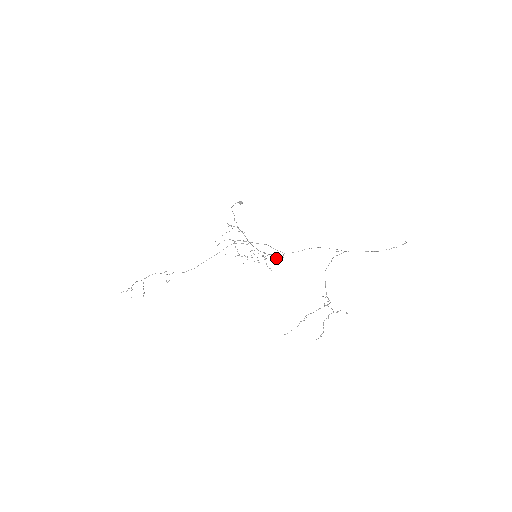
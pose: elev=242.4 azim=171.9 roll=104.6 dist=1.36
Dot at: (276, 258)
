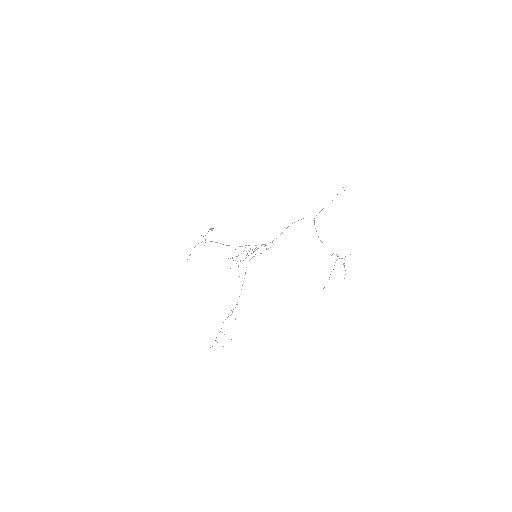
Dot at: occluded
